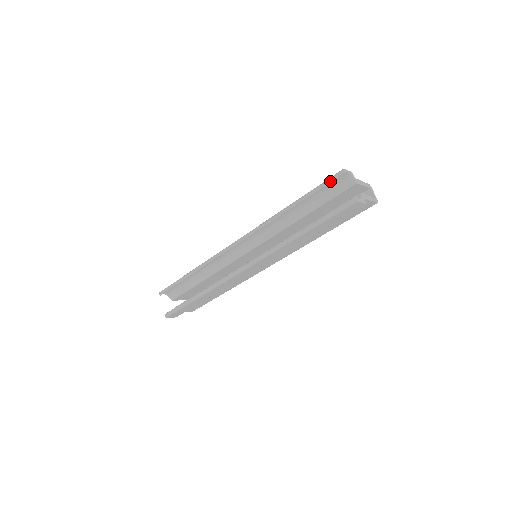
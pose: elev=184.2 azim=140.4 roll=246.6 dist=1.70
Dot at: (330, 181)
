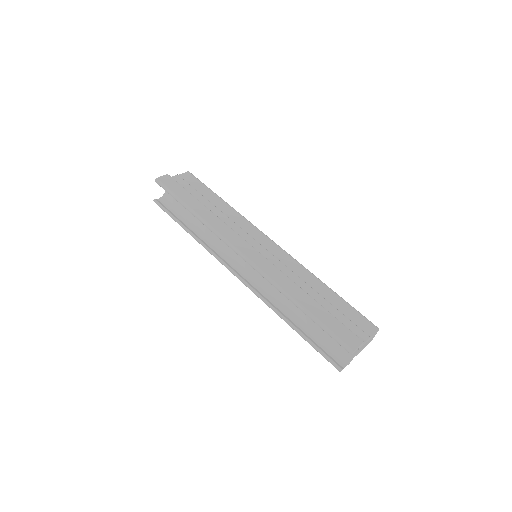
Dot at: occluded
